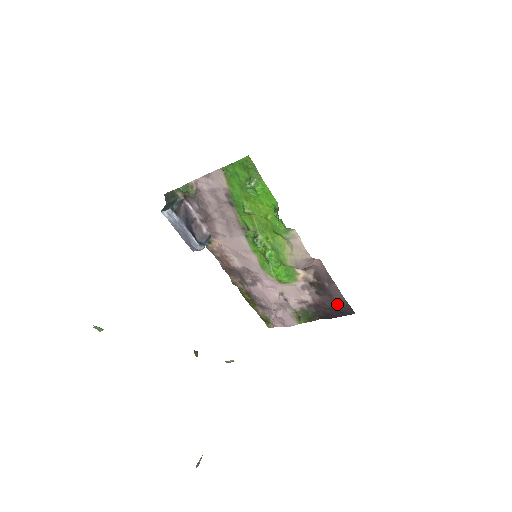
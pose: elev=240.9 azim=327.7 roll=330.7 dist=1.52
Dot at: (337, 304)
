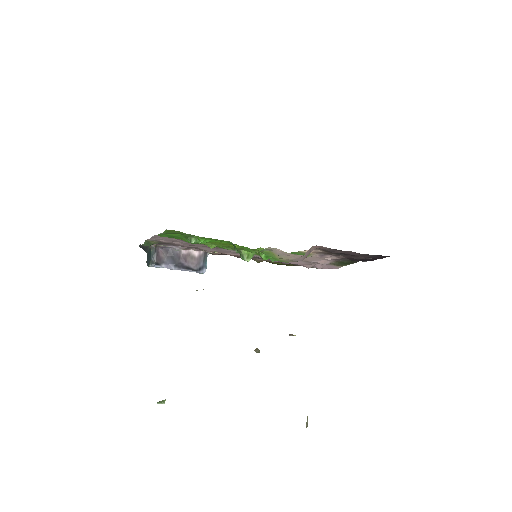
Dot at: (365, 257)
